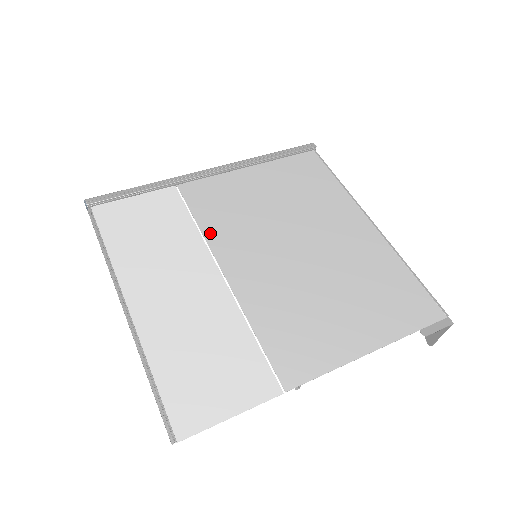
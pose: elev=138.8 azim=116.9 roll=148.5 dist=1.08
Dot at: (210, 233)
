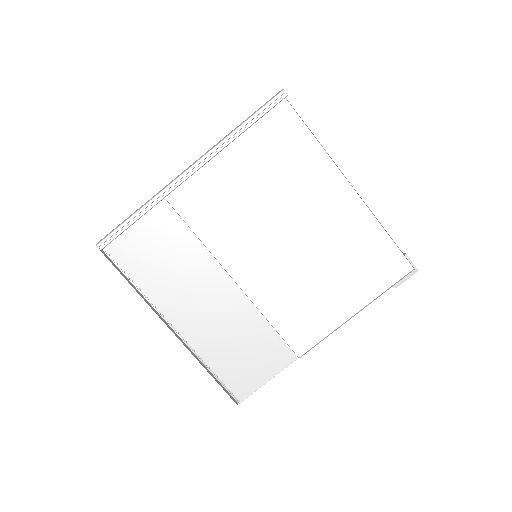
Dot at: (212, 244)
